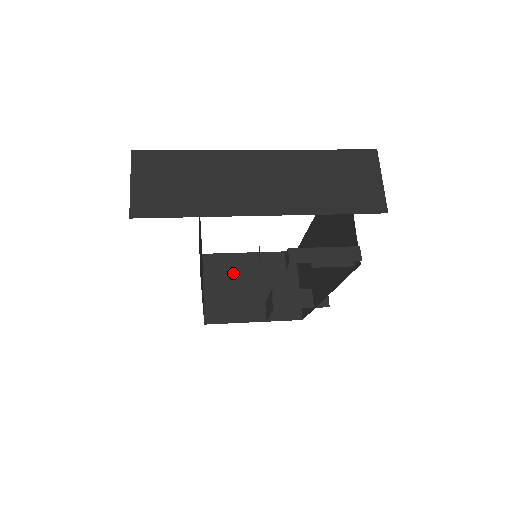
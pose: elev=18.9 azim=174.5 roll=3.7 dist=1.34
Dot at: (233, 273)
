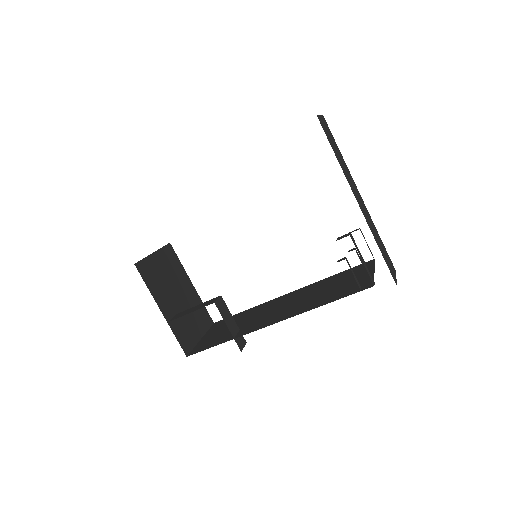
Dot at: (175, 275)
